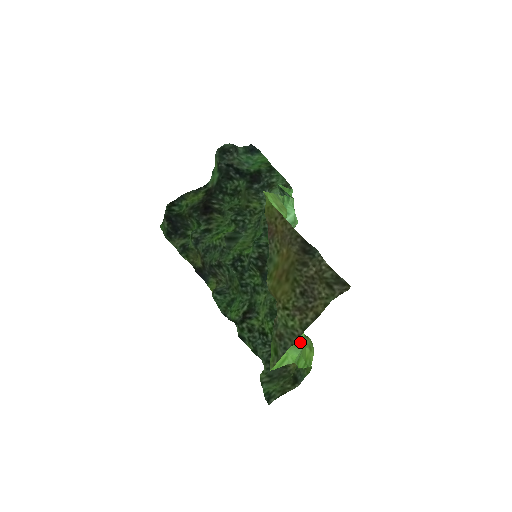
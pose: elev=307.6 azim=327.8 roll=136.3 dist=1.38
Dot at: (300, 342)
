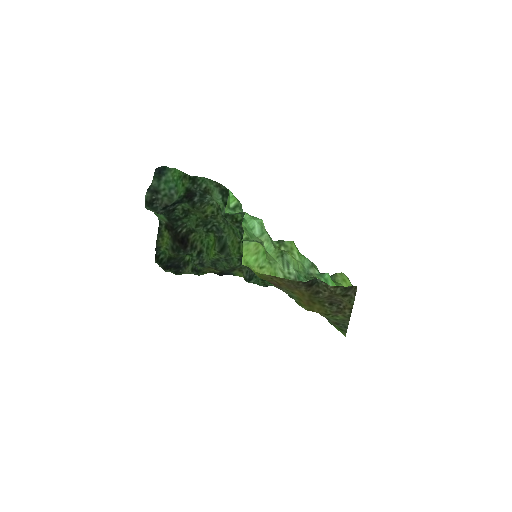
Dot at: occluded
